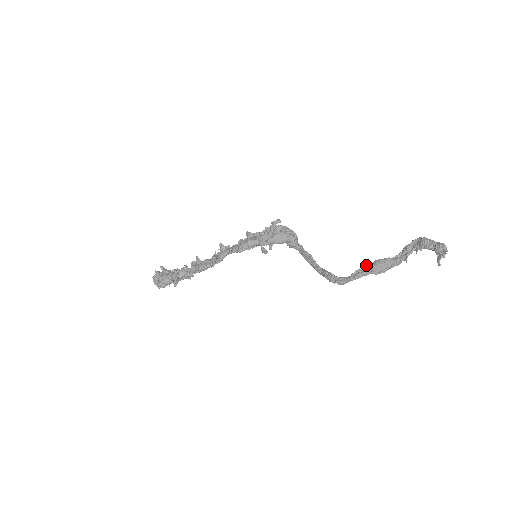
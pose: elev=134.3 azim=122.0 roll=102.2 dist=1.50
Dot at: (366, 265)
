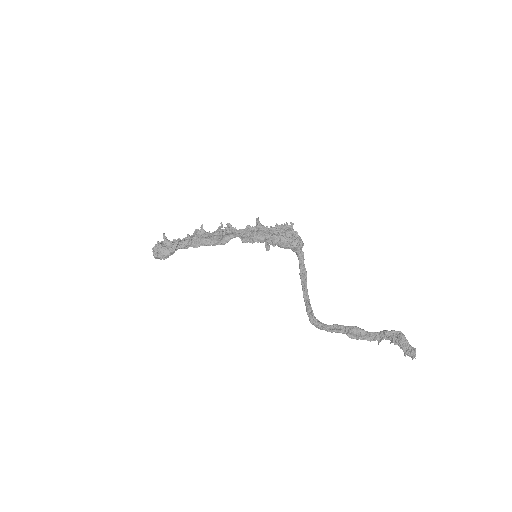
Dot at: occluded
